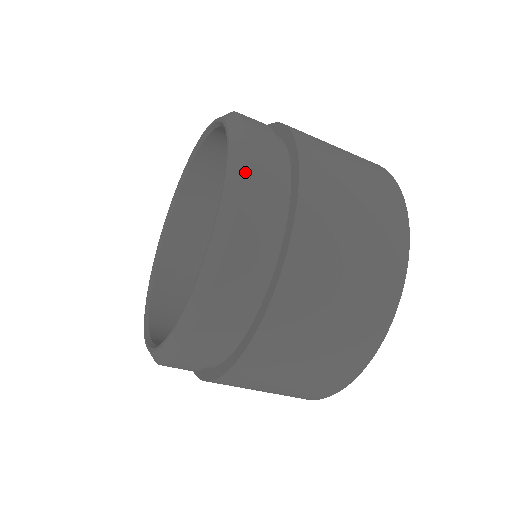
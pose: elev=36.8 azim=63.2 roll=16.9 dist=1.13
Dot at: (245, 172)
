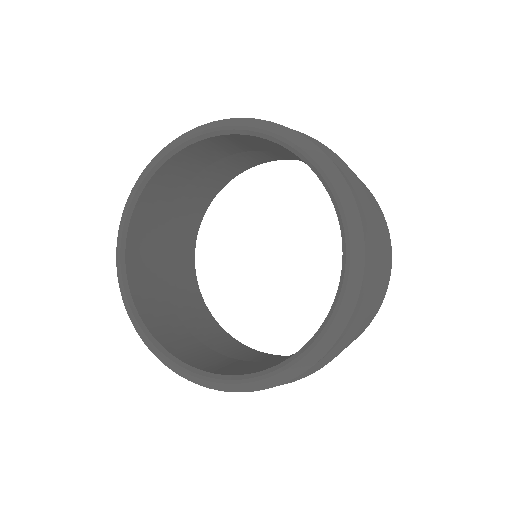
Dot at: (352, 316)
